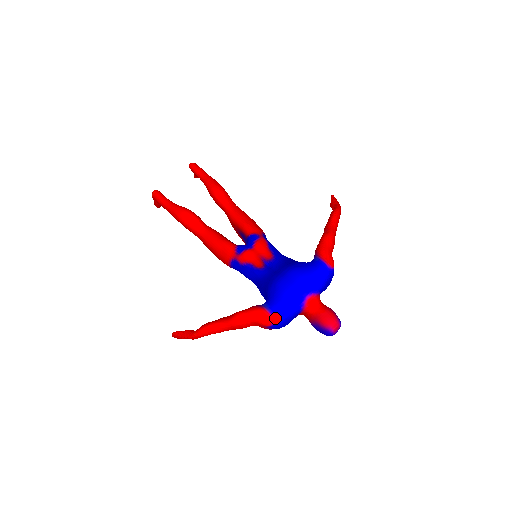
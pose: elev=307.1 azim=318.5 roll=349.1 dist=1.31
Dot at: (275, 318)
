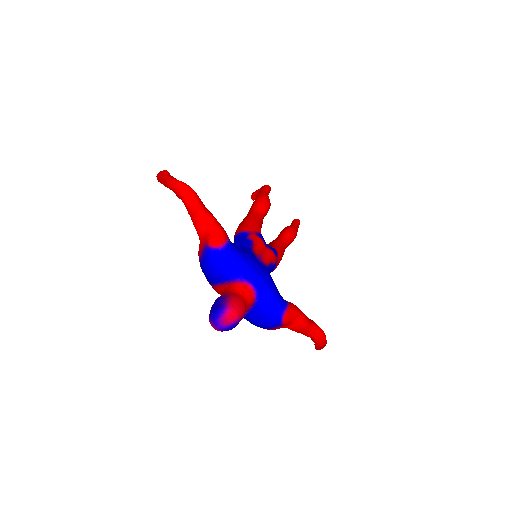
Dot at: (222, 248)
